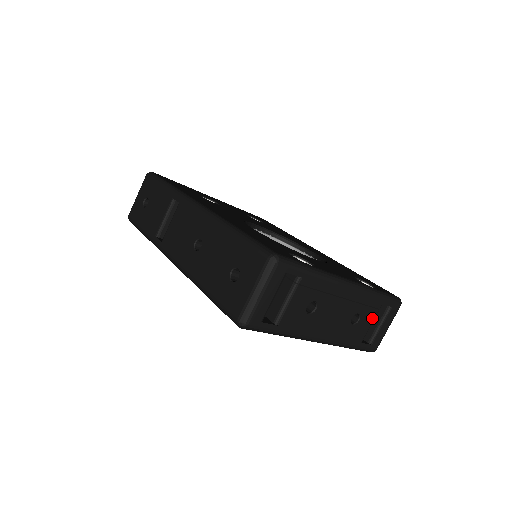
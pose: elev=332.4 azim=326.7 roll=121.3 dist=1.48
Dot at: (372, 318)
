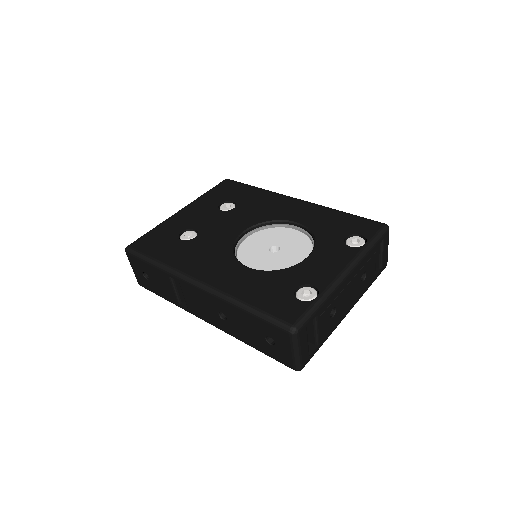
Dot at: (374, 261)
